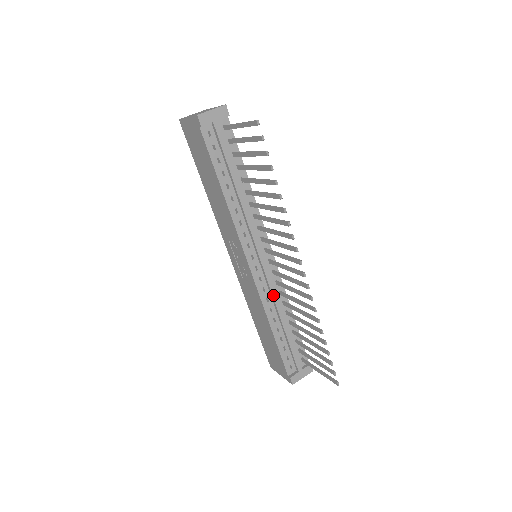
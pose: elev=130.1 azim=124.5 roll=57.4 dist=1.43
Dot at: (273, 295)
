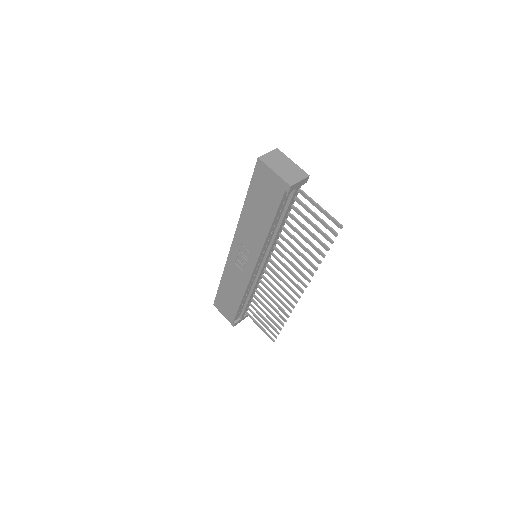
Dot at: (256, 283)
